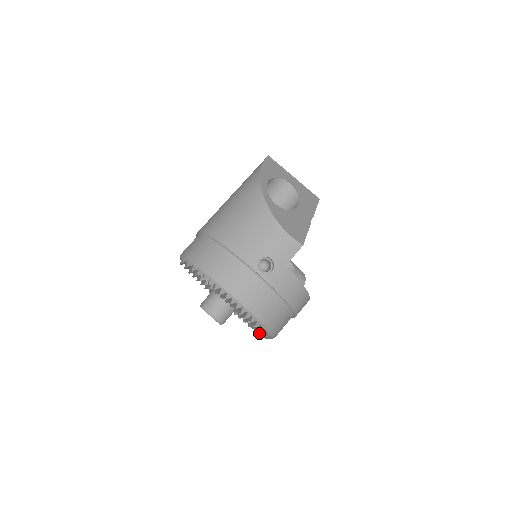
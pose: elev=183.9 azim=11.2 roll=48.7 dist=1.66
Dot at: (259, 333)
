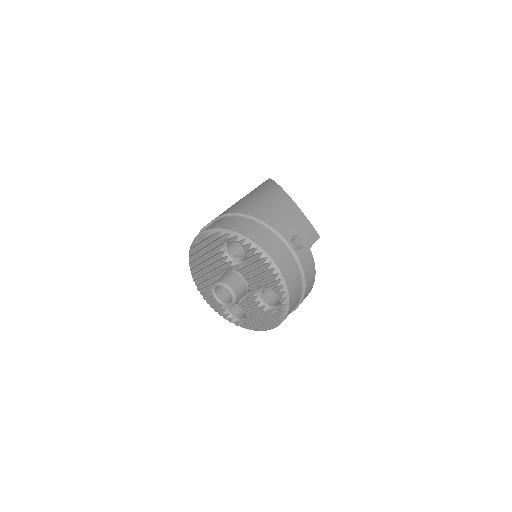
Dot at: (261, 322)
